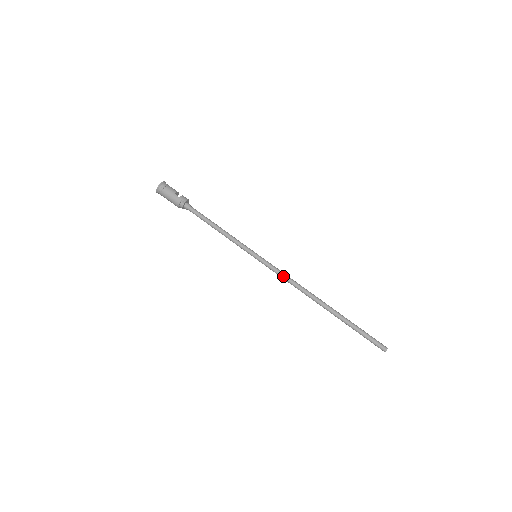
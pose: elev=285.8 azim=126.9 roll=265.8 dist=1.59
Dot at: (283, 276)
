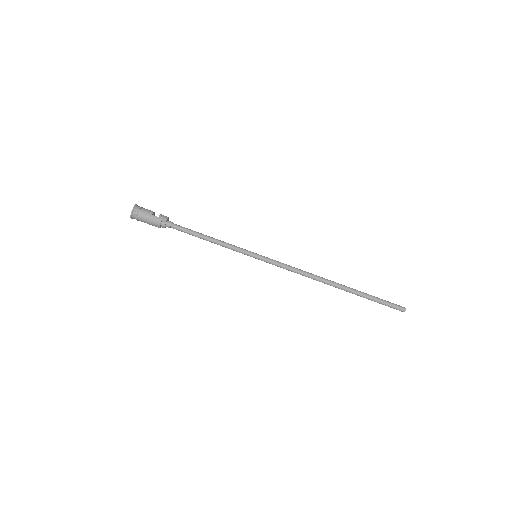
Dot at: (289, 268)
